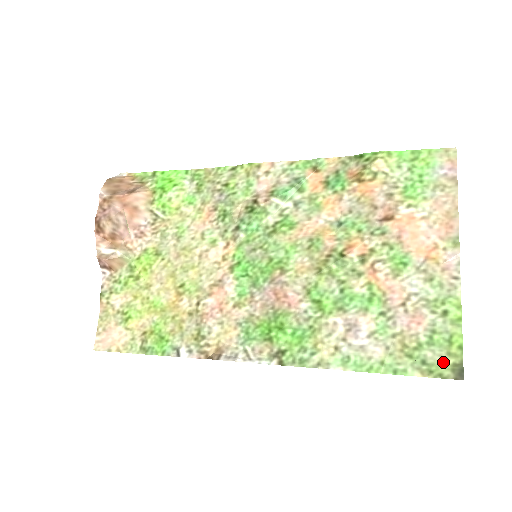
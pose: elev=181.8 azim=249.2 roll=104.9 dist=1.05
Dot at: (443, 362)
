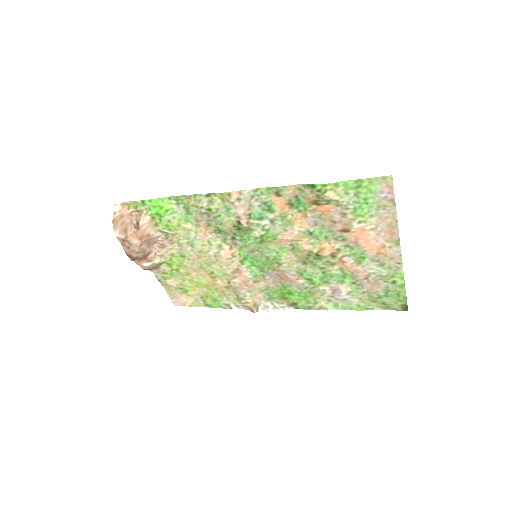
Dot at: (395, 304)
